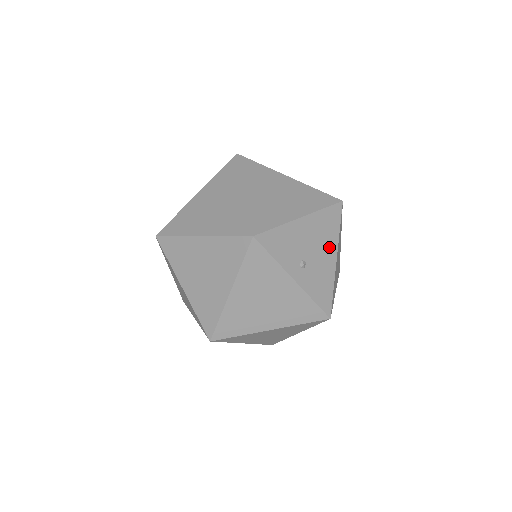
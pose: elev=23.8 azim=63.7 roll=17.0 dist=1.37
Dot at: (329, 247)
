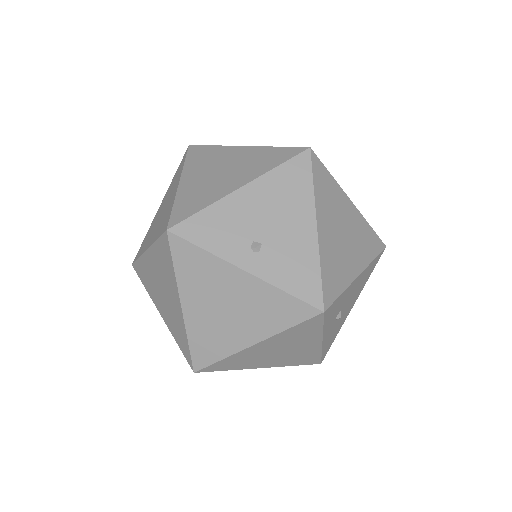
Dot at: (299, 214)
